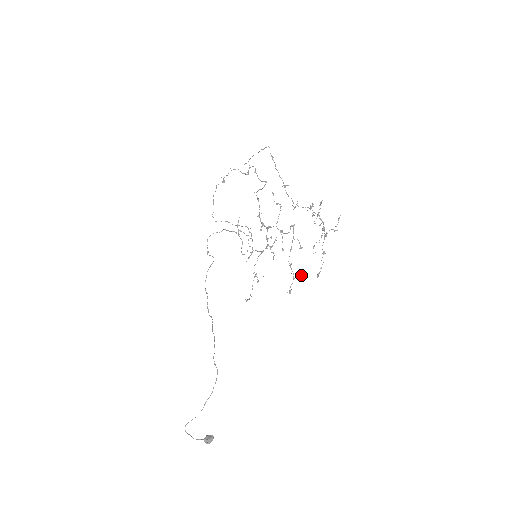
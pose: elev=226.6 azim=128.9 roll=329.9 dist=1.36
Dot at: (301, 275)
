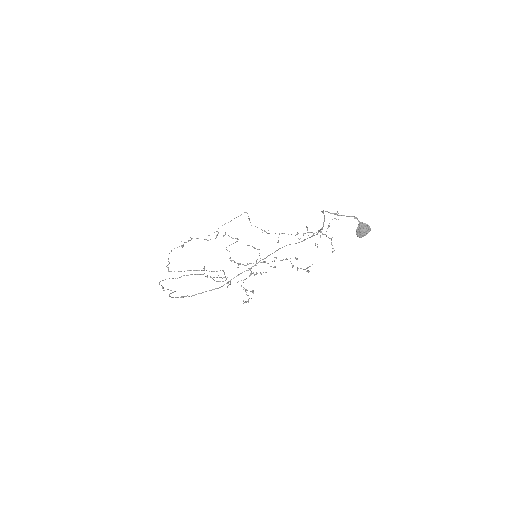
Dot at: (310, 266)
